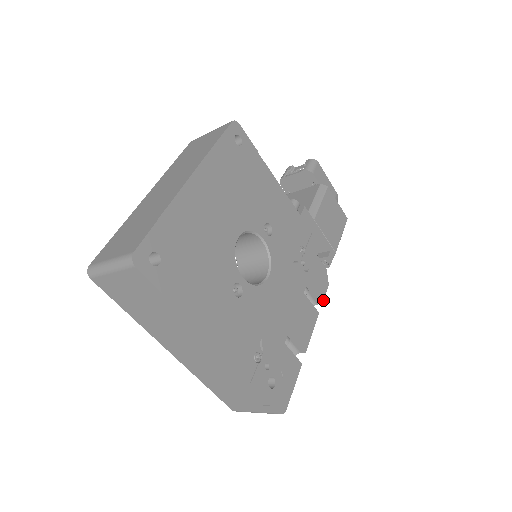
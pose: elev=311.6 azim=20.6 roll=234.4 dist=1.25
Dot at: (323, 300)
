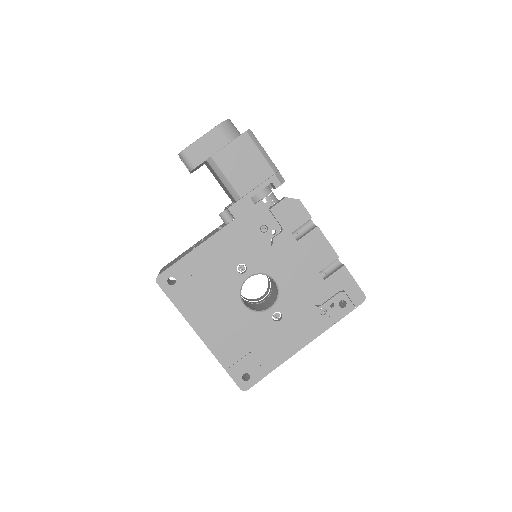
Dot at: (309, 215)
